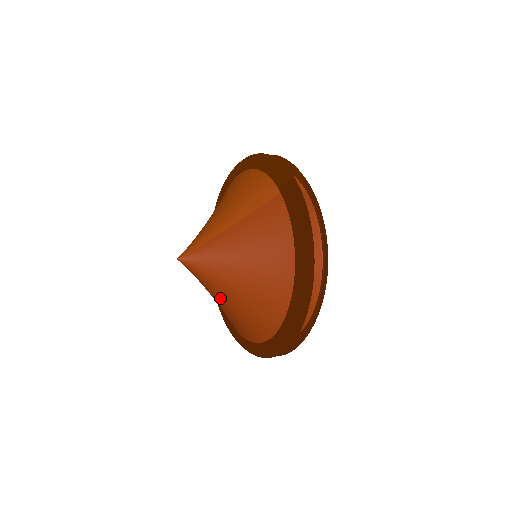
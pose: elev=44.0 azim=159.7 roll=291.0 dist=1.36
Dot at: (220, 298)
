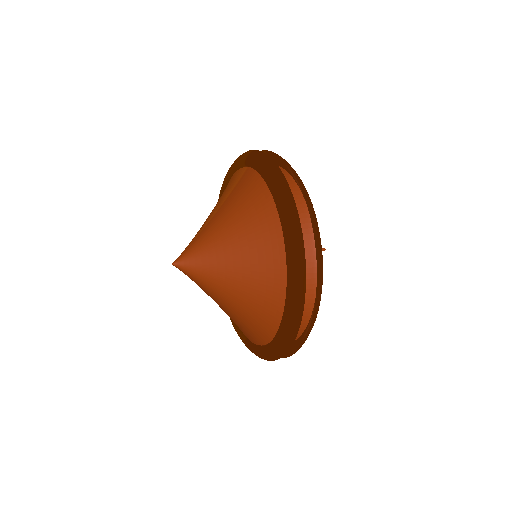
Dot at: (225, 289)
